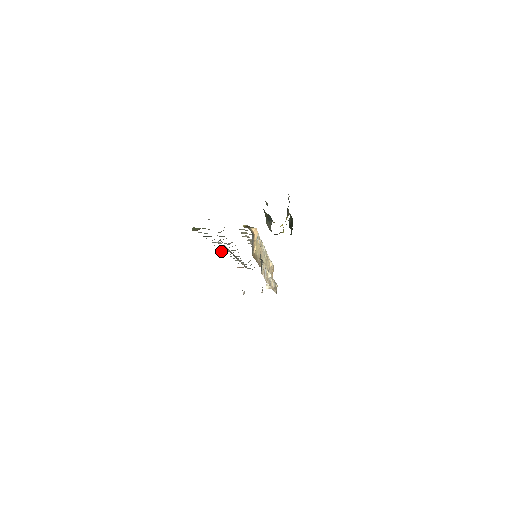
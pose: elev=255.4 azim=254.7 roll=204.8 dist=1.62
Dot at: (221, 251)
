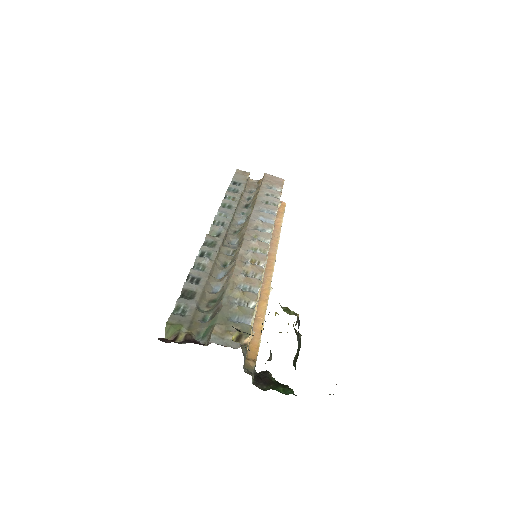
Dot at: (212, 230)
